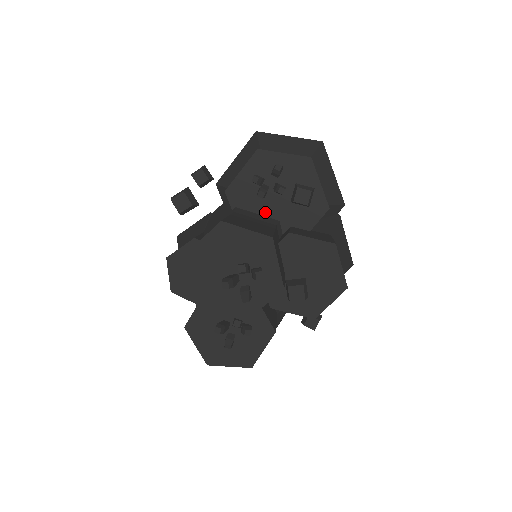
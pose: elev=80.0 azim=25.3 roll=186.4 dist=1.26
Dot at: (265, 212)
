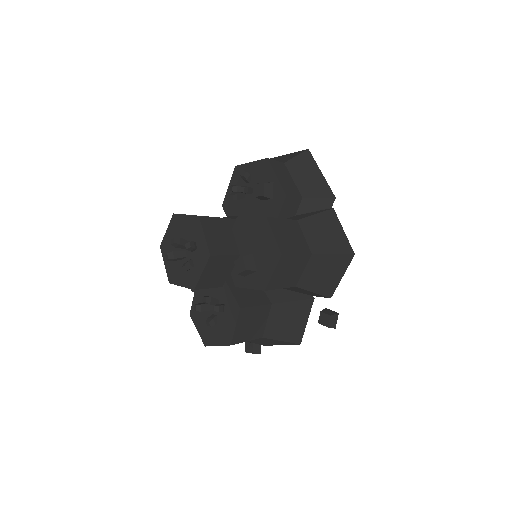
Dot at: (246, 214)
